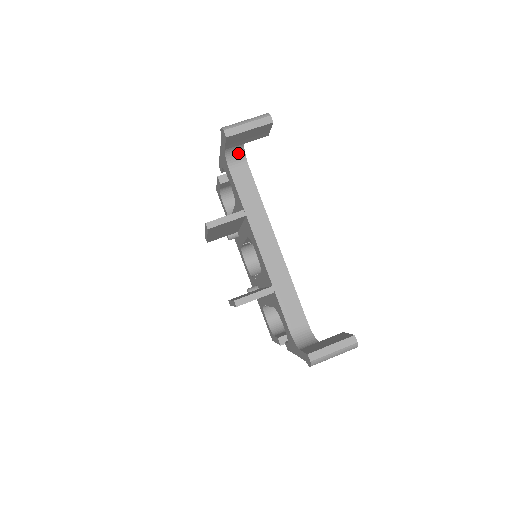
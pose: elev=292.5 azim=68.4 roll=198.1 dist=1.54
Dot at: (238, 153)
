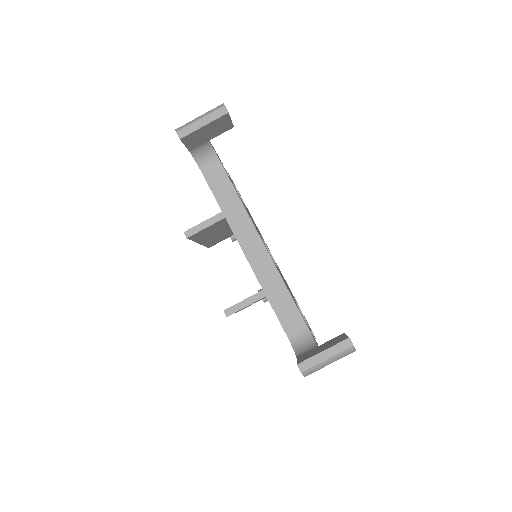
Dot at: (206, 152)
